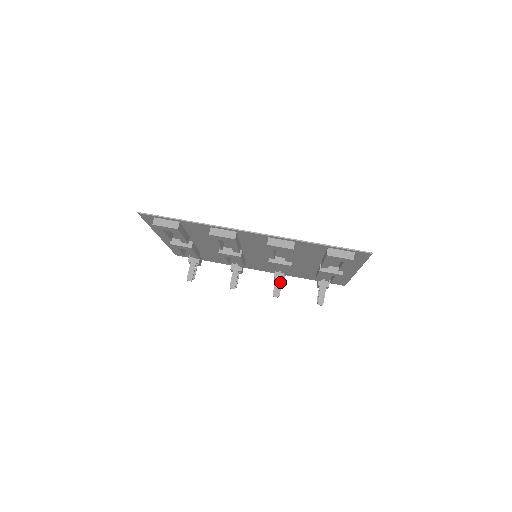
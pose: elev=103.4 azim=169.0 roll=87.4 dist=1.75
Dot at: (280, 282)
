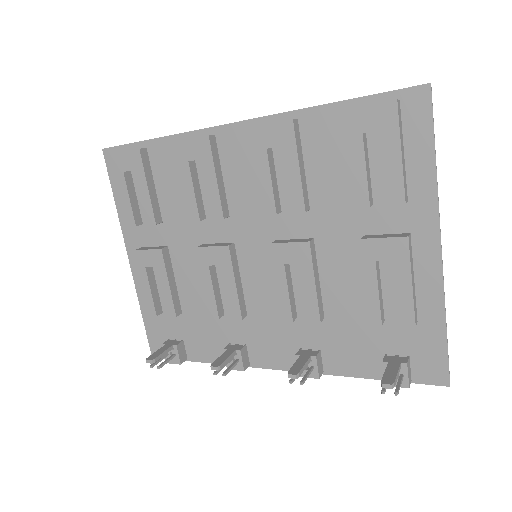
Dot at: (306, 359)
